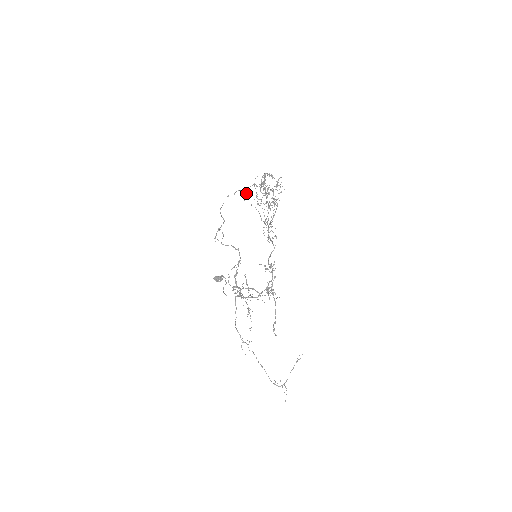
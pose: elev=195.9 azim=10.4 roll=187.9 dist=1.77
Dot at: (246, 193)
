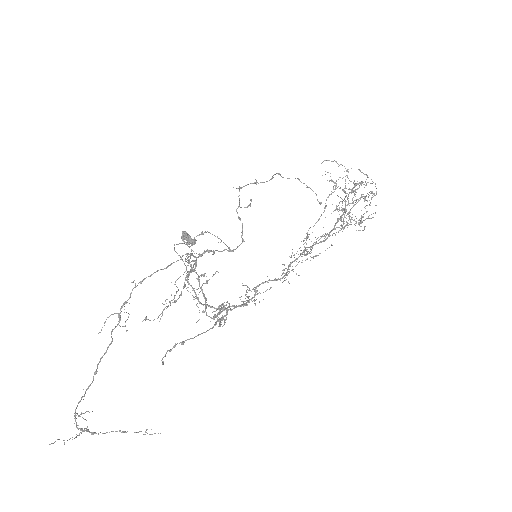
Dot at: (332, 161)
